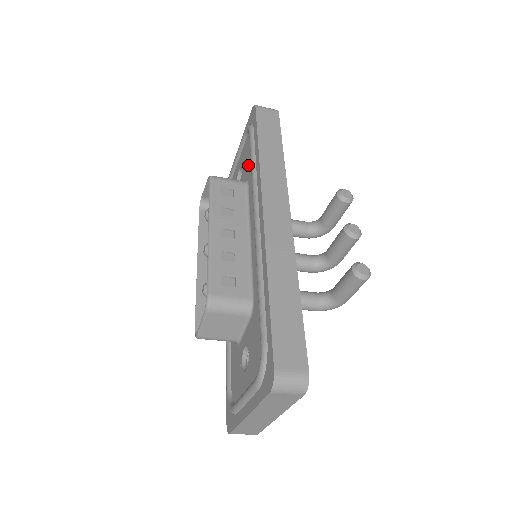
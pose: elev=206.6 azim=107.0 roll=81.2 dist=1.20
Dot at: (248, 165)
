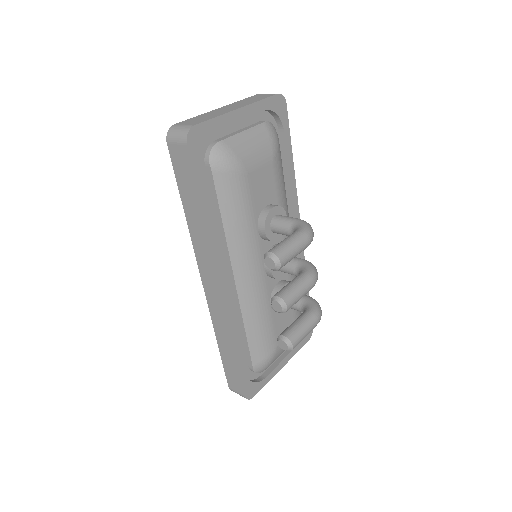
Dot at: occluded
